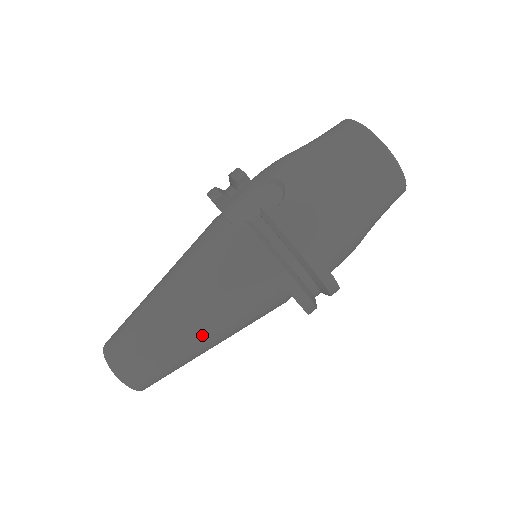
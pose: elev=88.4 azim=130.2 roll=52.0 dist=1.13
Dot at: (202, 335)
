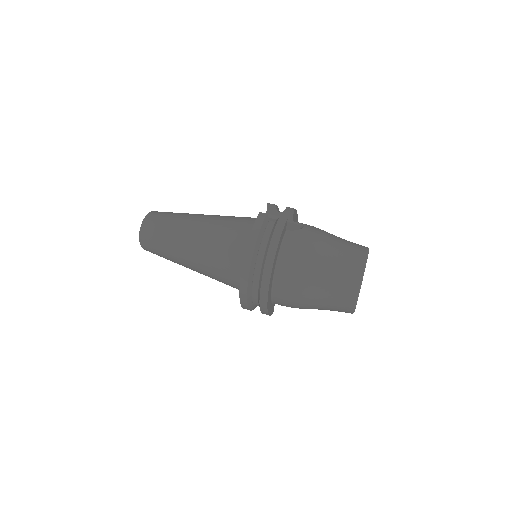
Dot at: (191, 245)
